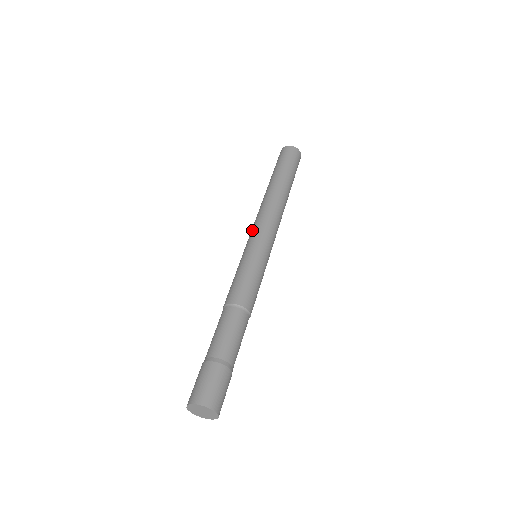
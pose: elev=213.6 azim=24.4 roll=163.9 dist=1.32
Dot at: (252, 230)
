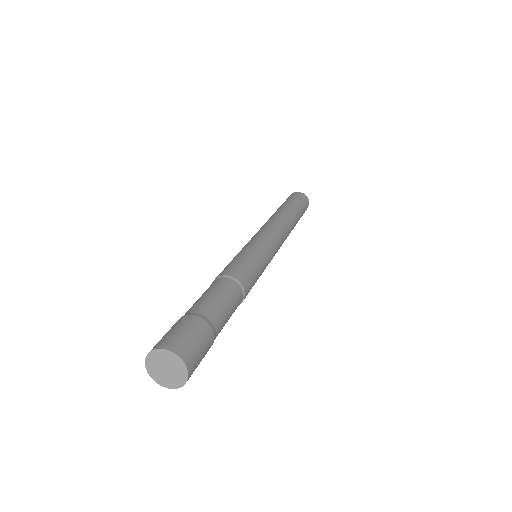
Dot at: (266, 231)
